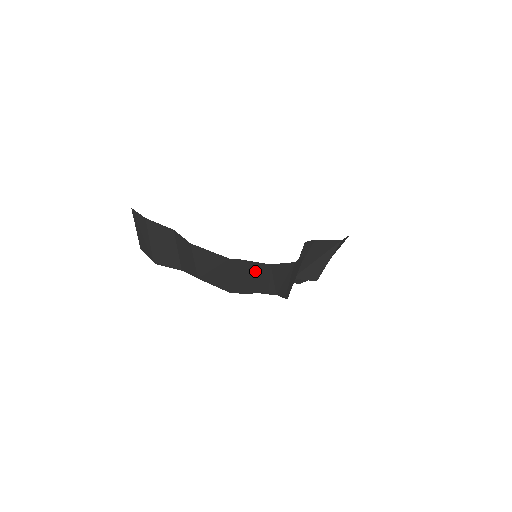
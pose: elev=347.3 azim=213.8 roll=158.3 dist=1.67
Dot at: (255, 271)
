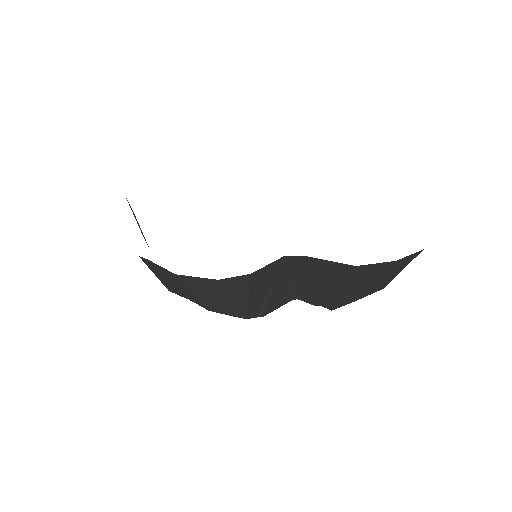
Dot at: (170, 276)
